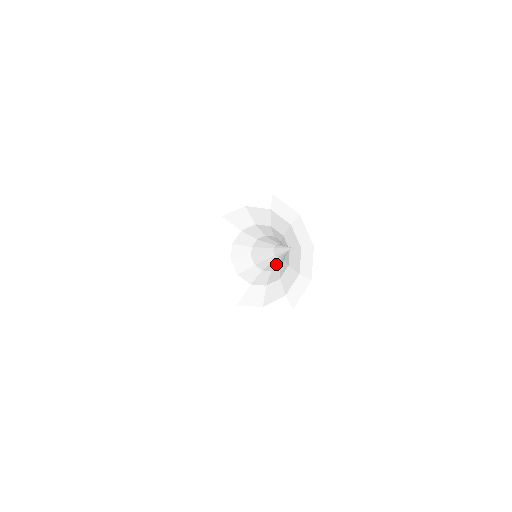
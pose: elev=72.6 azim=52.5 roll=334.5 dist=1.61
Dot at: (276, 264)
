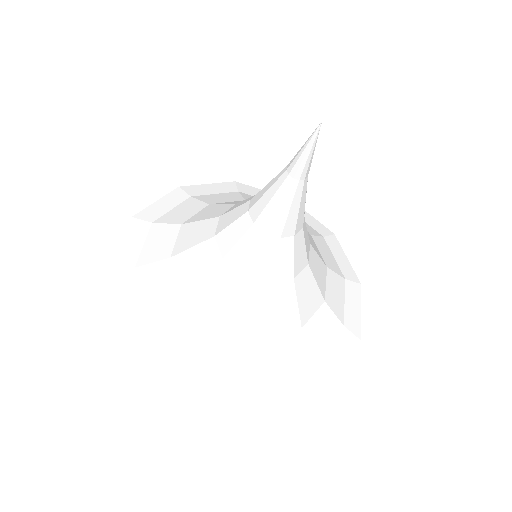
Dot at: (290, 209)
